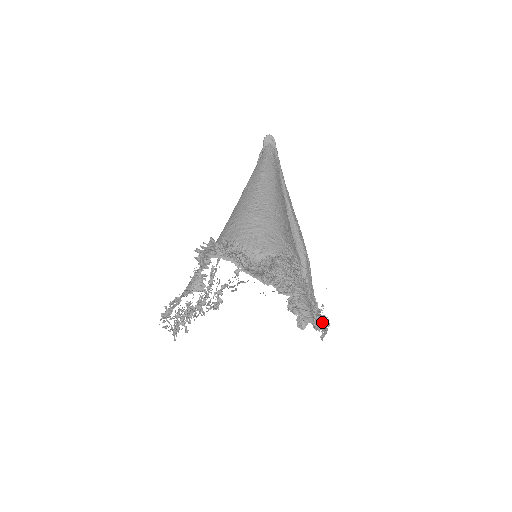
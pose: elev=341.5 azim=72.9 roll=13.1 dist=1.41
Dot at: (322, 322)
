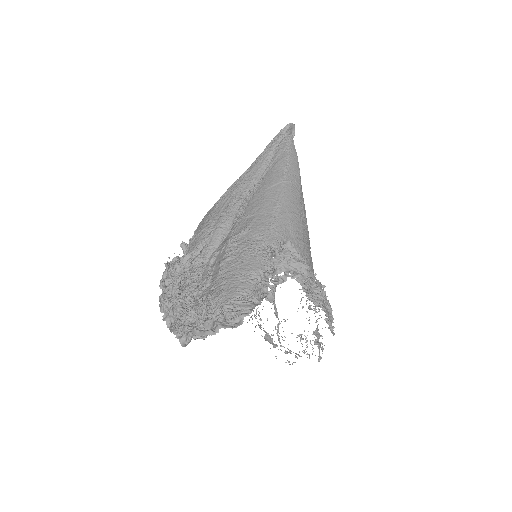
Dot at: (308, 354)
